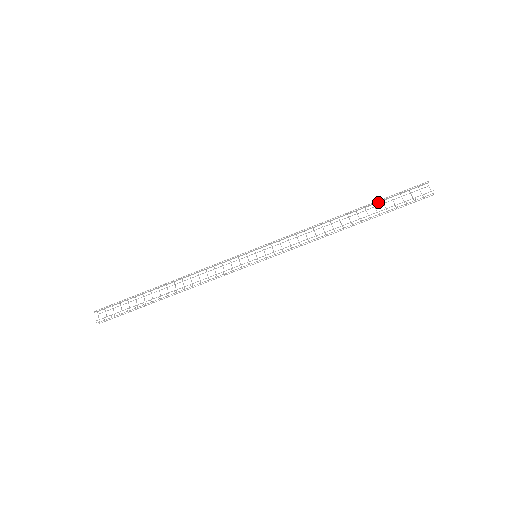
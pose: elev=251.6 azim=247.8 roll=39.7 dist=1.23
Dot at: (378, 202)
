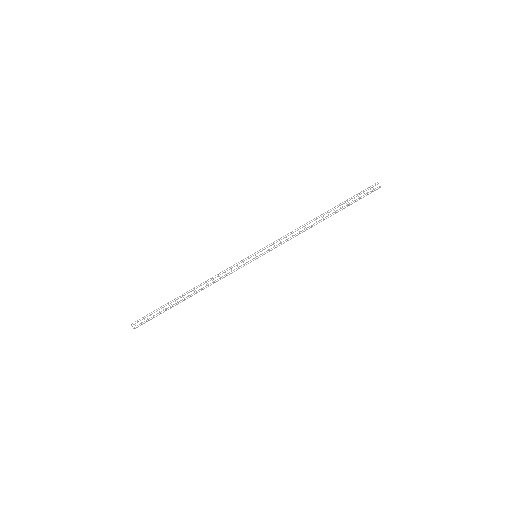
Dot at: occluded
